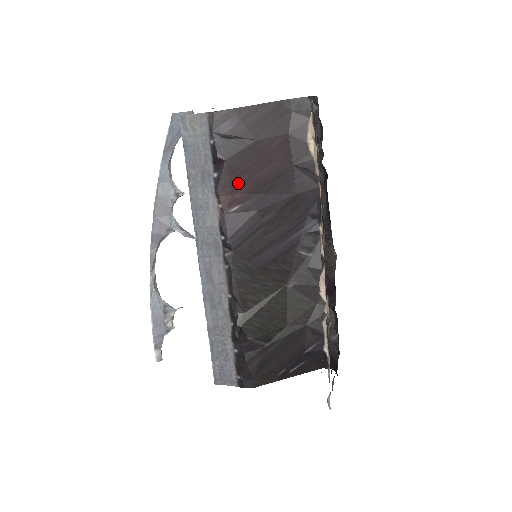
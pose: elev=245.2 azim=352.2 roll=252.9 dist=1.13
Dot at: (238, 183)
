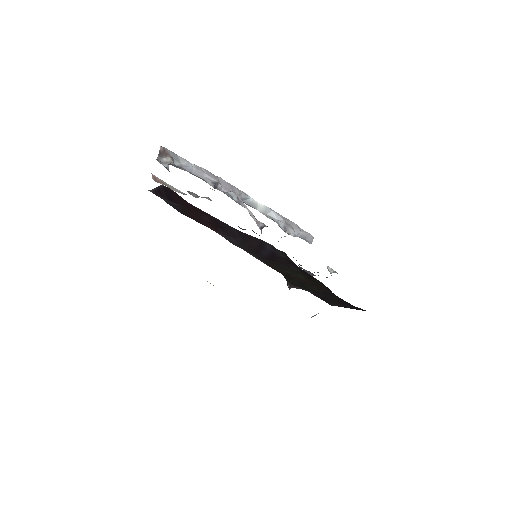
Dot at: (203, 223)
